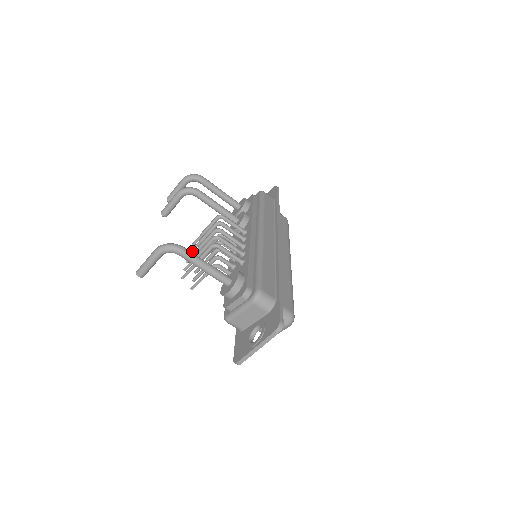
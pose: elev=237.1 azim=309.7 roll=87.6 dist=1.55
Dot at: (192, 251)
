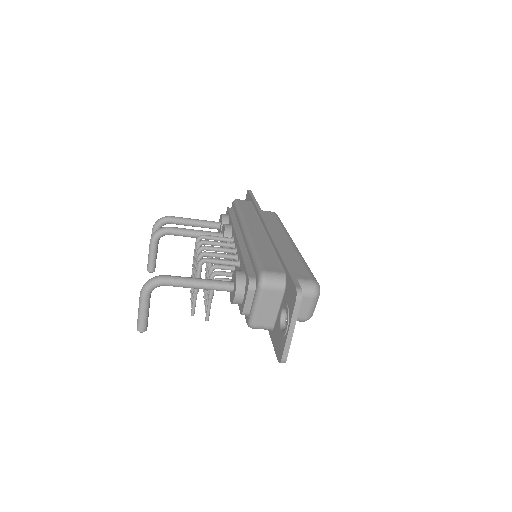
Dot at: occluded
